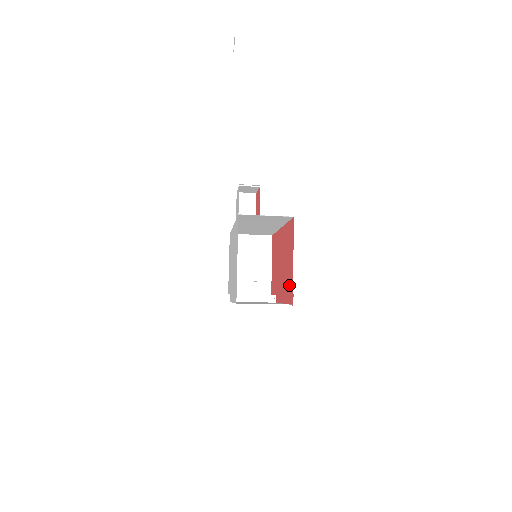
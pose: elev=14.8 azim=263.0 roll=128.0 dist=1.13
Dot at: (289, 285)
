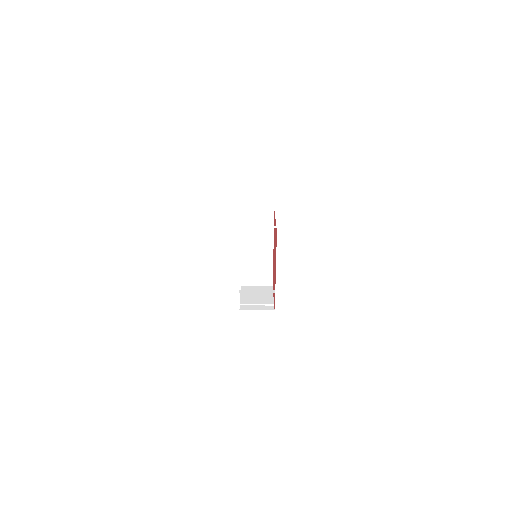
Dot at: occluded
